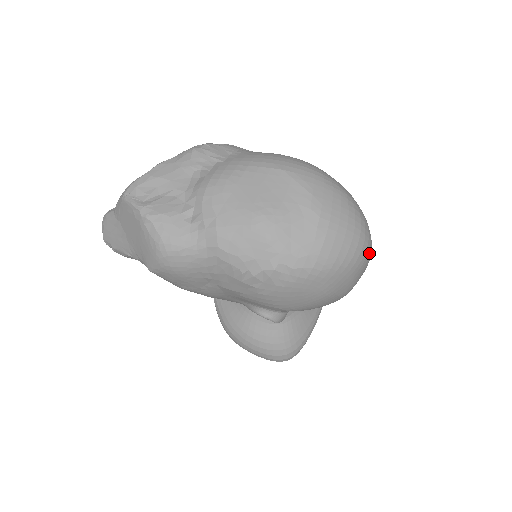
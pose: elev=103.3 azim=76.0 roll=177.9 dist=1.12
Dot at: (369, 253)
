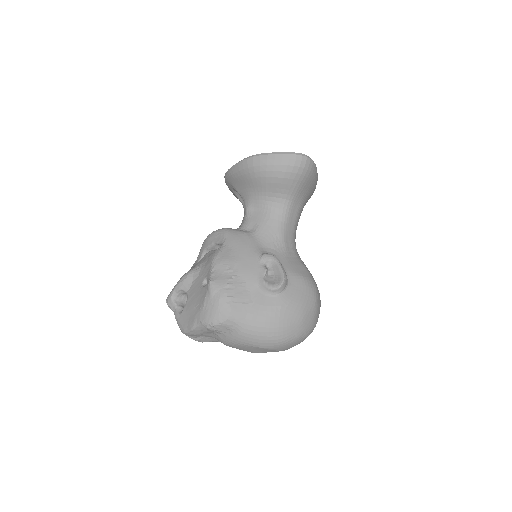
Dot at: occluded
